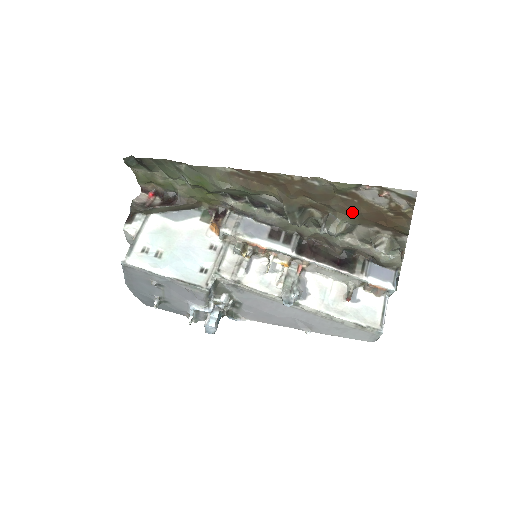
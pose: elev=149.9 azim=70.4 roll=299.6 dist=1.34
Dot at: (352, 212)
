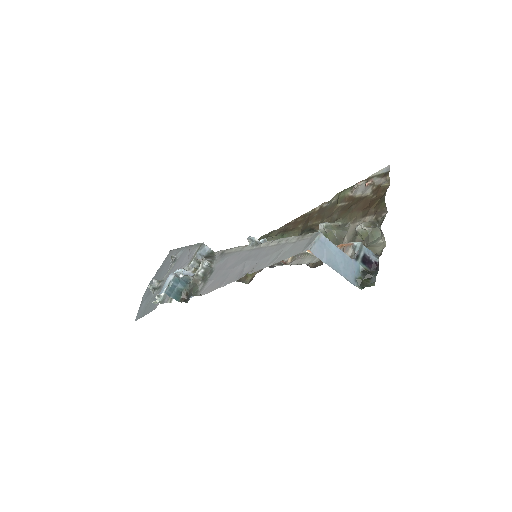
Dot at: (346, 212)
